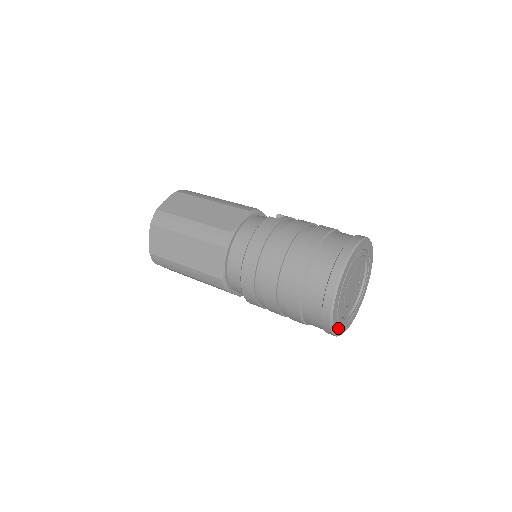
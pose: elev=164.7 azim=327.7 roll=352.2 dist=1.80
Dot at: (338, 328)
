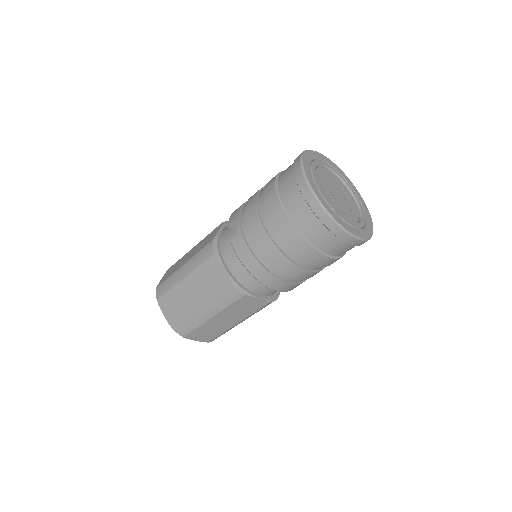
Dot at: (368, 226)
